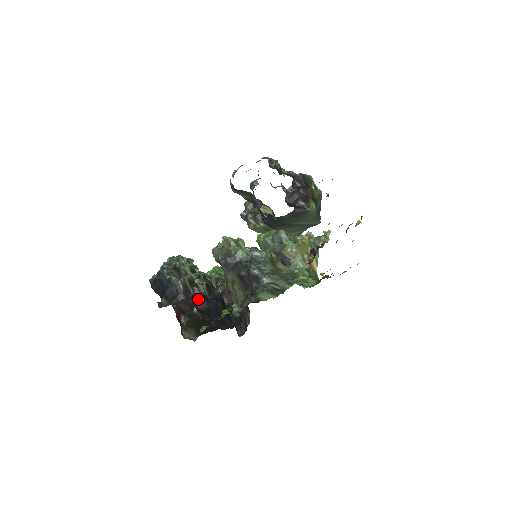
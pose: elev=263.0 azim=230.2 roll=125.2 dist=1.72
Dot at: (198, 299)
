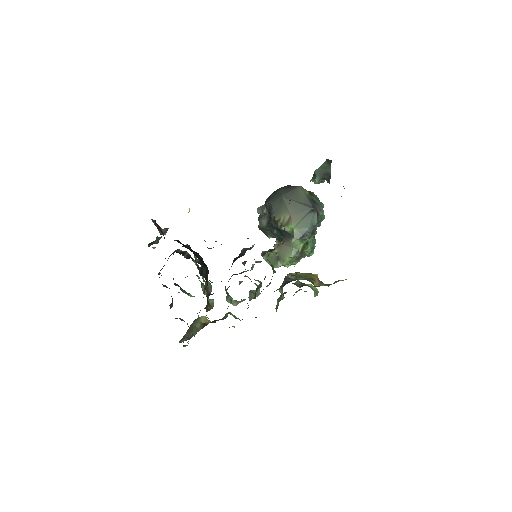
Dot at: (185, 245)
